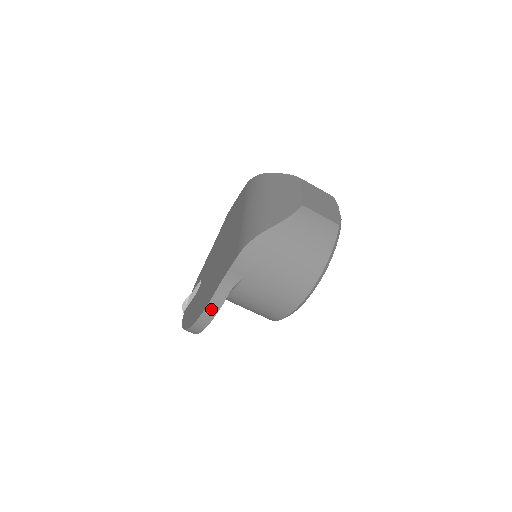
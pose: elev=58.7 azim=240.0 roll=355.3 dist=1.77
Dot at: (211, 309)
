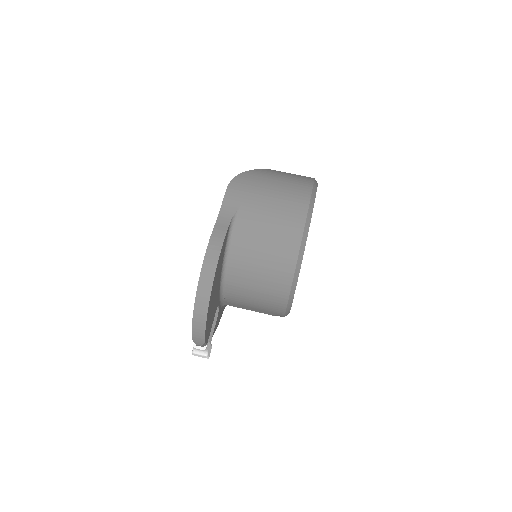
Dot at: (214, 244)
